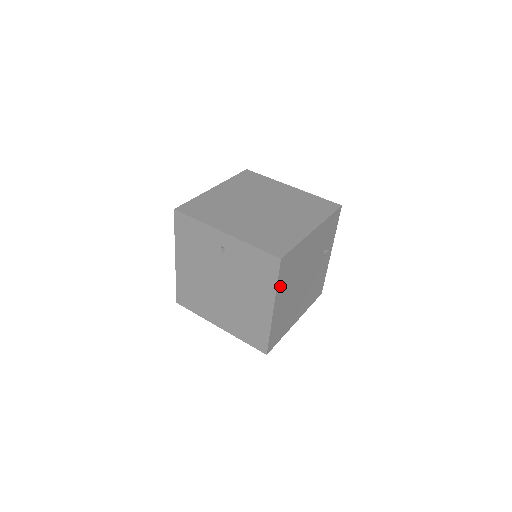
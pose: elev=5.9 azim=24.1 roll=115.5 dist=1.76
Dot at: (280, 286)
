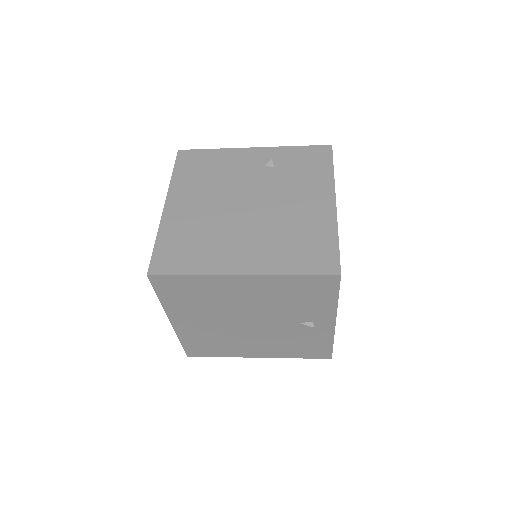
Dot at: occluded
